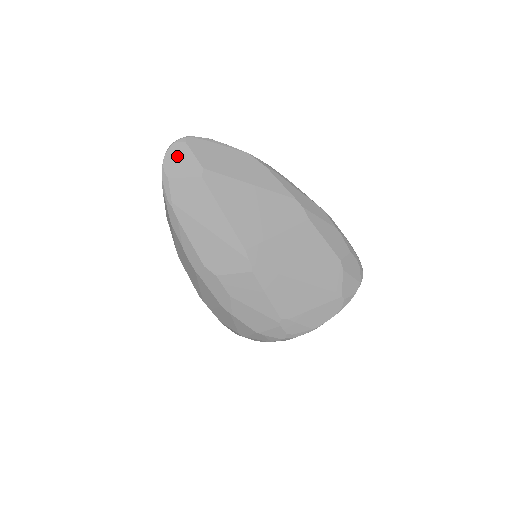
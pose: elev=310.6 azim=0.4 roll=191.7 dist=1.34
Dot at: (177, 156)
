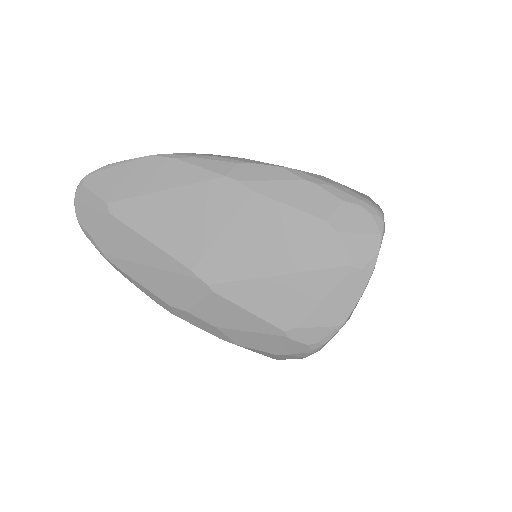
Dot at: (83, 204)
